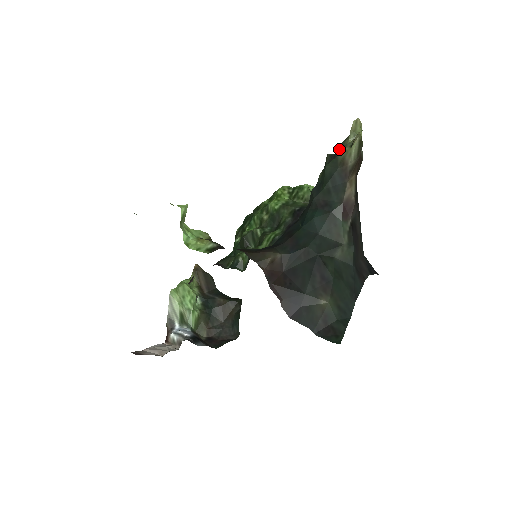
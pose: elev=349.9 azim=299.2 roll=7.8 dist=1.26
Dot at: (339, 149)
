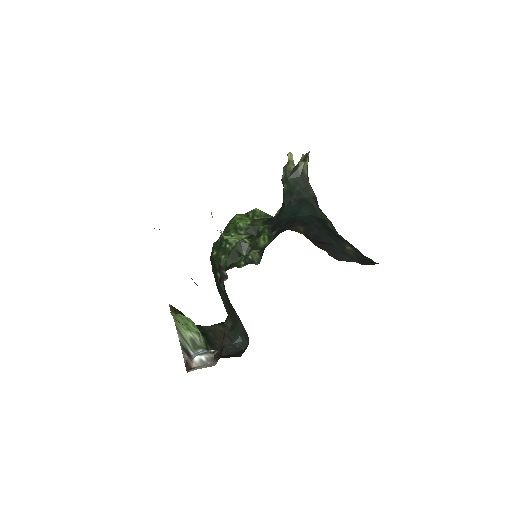
Dot at: (299, 163)
